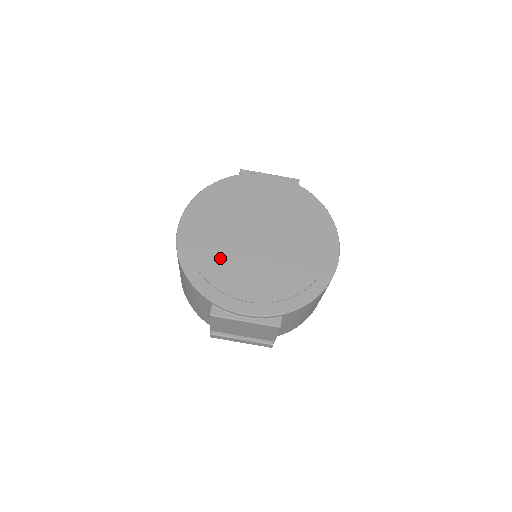
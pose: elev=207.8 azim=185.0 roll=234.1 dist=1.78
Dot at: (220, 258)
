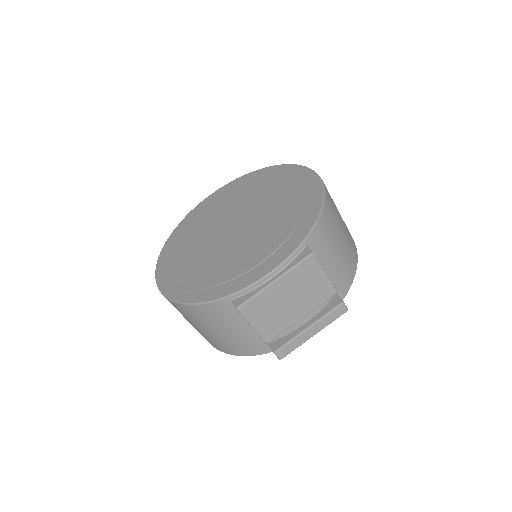
Dot at: (209, 264)
